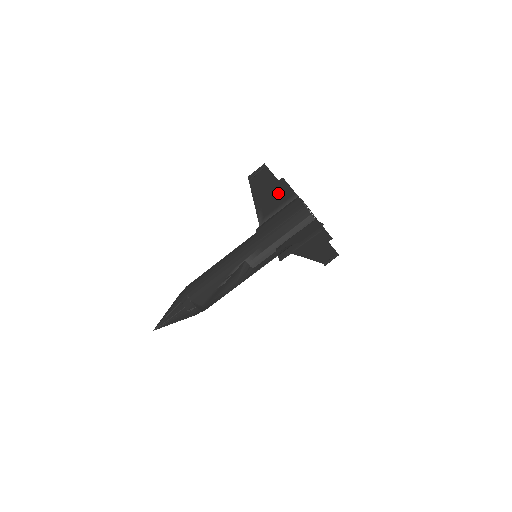
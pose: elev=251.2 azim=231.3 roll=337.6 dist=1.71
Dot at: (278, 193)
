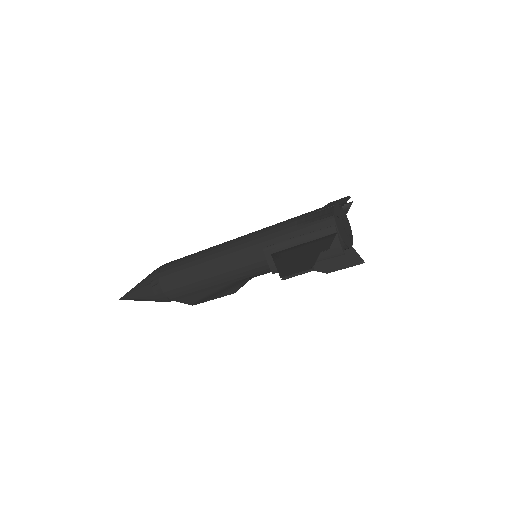
Dot at: (312, 249)
